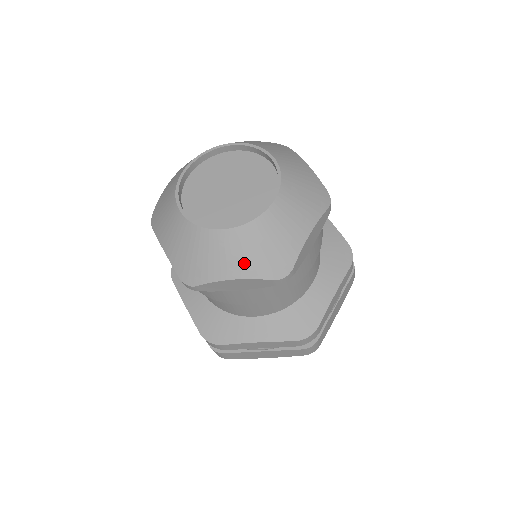
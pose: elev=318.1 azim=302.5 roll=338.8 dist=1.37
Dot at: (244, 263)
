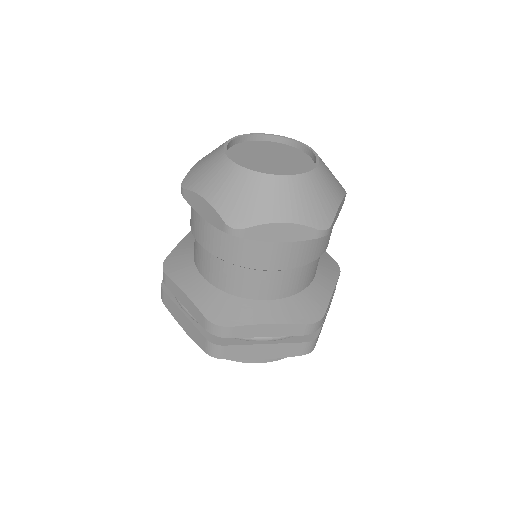
Dot at: (221, 193)
